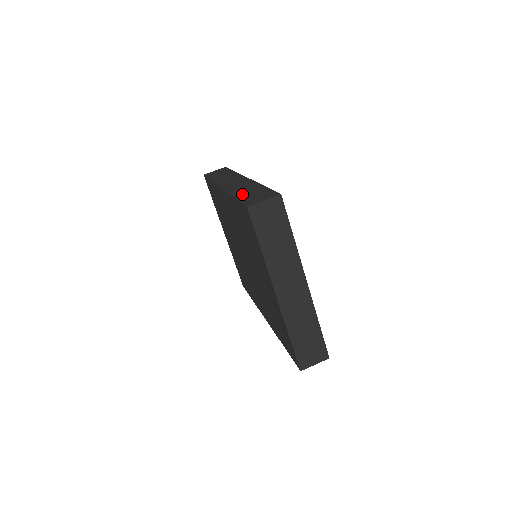
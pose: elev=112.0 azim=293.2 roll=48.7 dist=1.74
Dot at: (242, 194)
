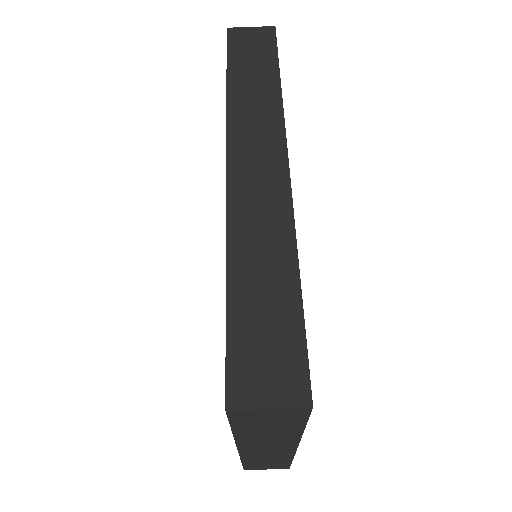
Dot at: (245, 288)
